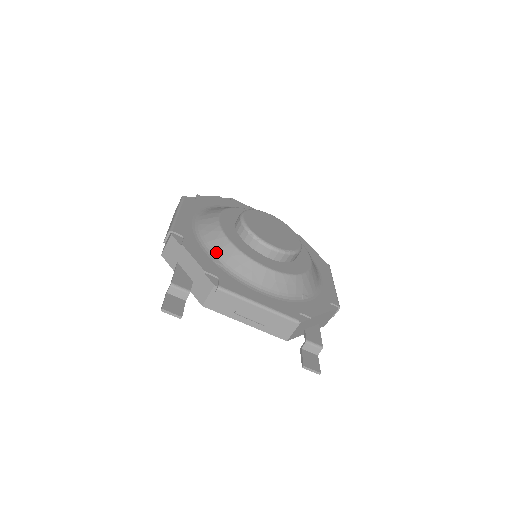
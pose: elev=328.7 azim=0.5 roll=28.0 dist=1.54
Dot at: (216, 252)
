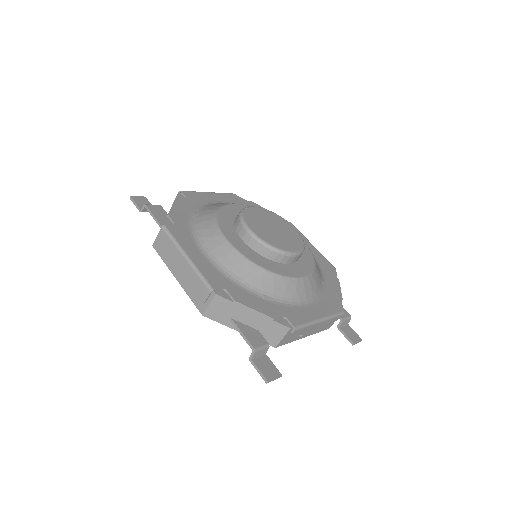
Dot at: (259, 288)
